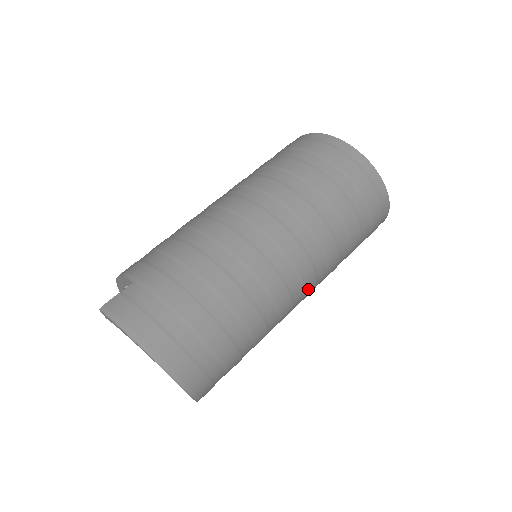
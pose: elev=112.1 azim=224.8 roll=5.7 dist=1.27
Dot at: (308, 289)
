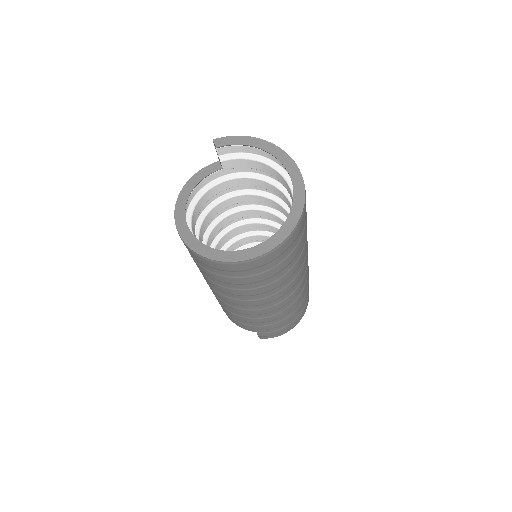
Dot at: occluded
